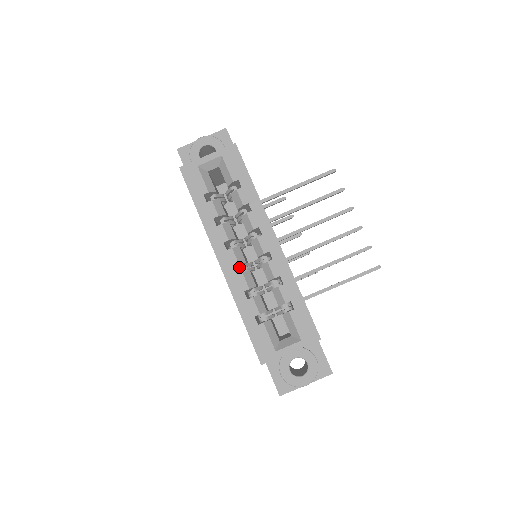
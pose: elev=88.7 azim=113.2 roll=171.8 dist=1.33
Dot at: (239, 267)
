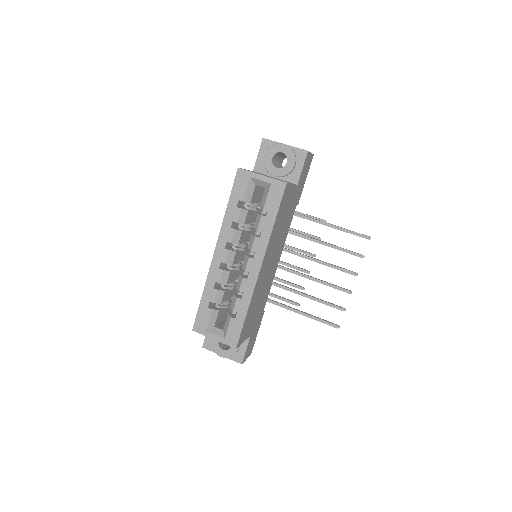
Dot at: occluded
